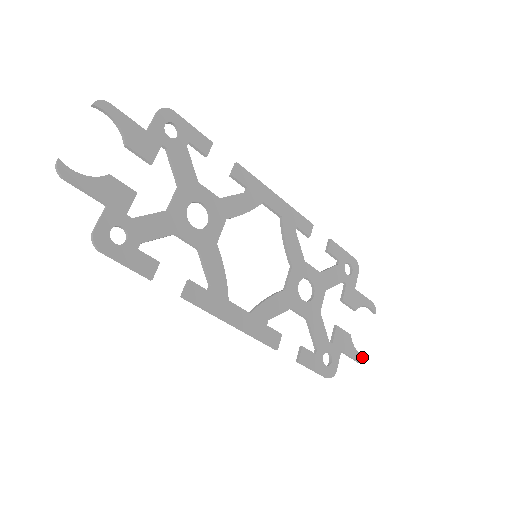
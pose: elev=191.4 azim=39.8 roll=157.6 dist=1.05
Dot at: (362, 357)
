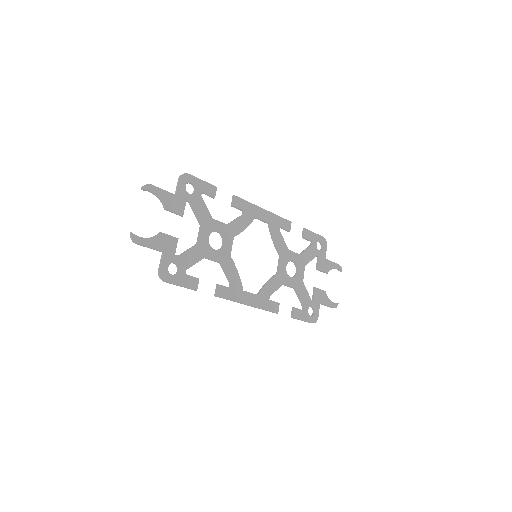
Dot at: (335, 304)
